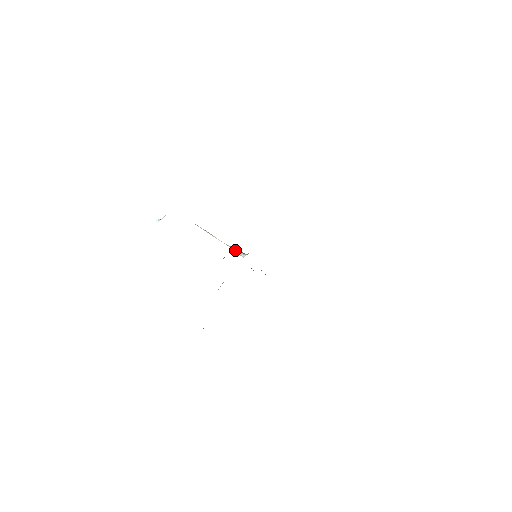
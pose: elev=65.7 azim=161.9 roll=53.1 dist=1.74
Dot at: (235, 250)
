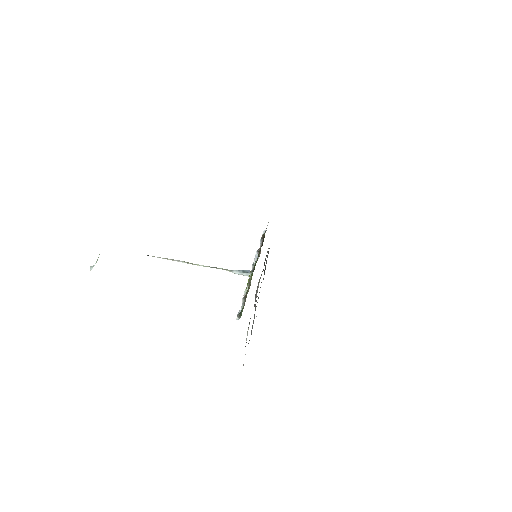
Dot at: occluded
